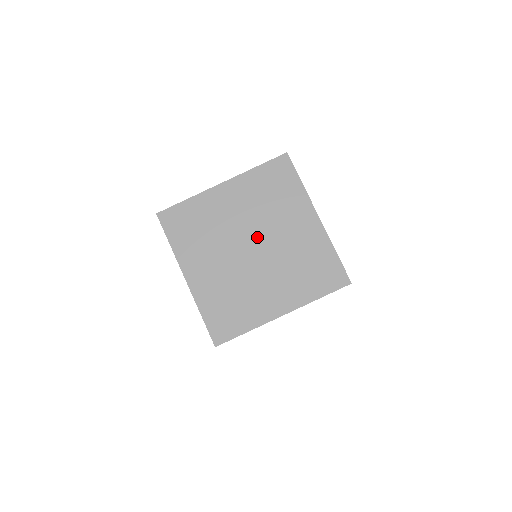
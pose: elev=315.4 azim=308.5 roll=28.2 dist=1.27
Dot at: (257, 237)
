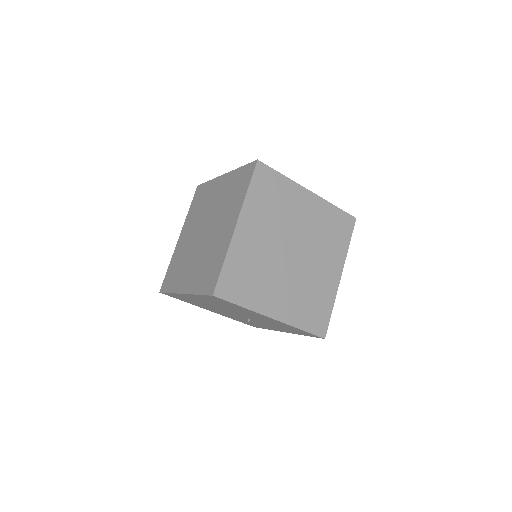
Dot at: (290, 242)
